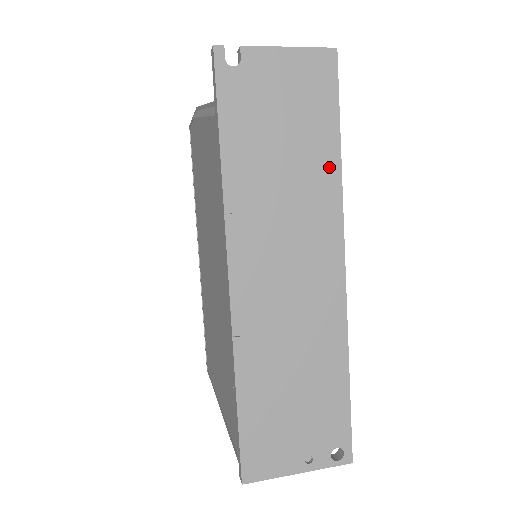
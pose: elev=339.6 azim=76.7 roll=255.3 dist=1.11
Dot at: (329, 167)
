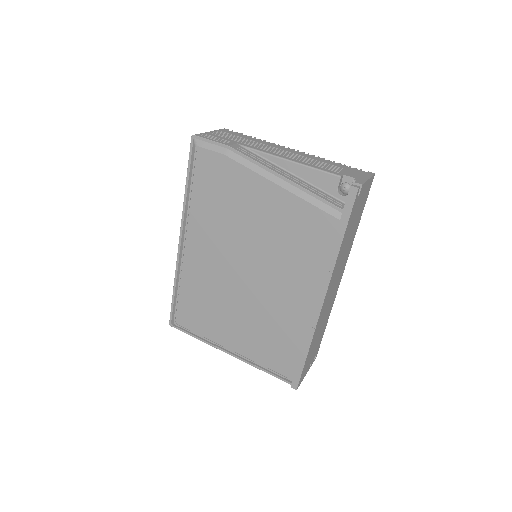
Dot at: (355, 233)
